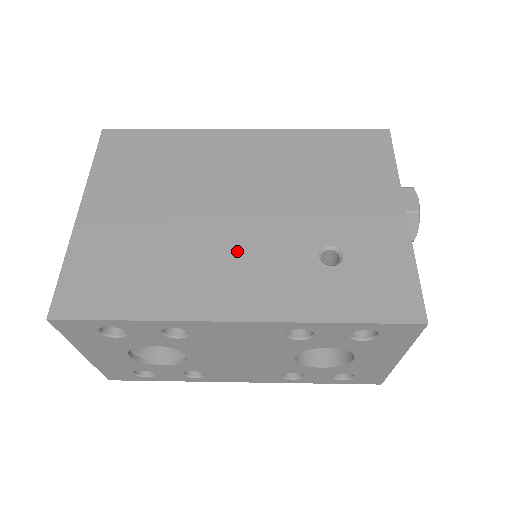
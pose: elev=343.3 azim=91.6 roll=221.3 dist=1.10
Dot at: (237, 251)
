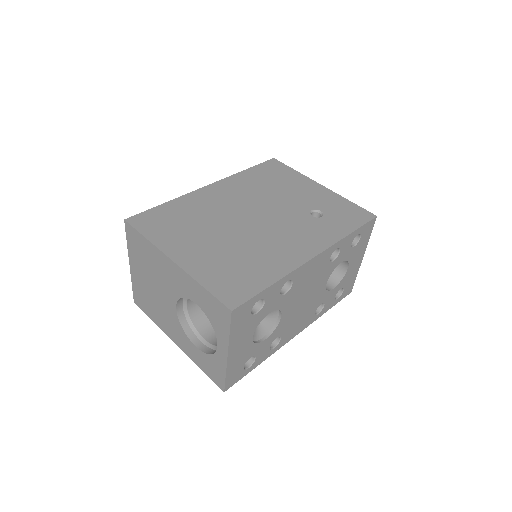
Dot at: (278, 233)
